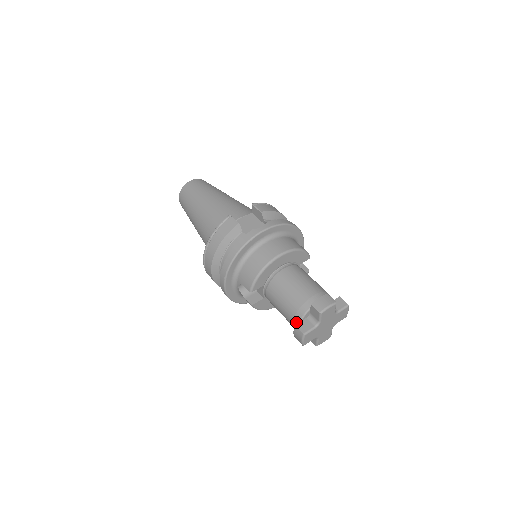
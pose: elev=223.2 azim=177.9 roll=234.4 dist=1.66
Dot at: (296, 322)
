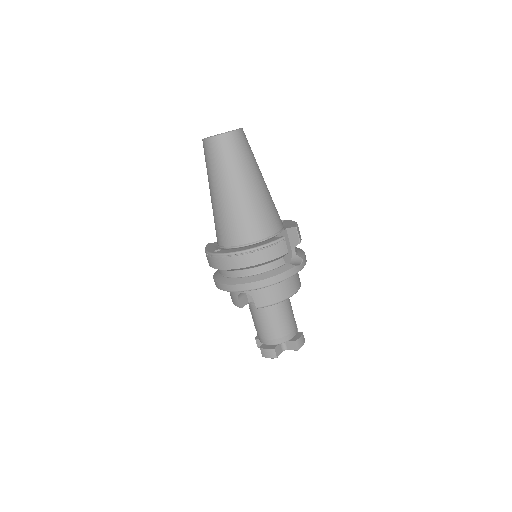
Dot at: (272, 343)
